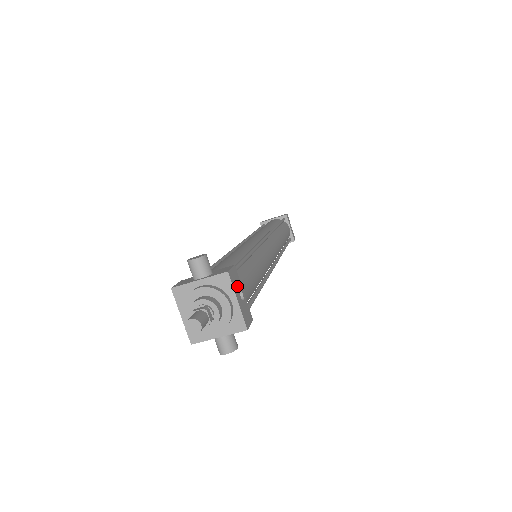
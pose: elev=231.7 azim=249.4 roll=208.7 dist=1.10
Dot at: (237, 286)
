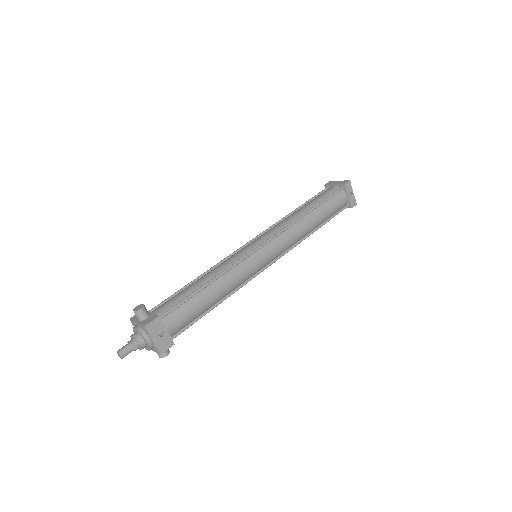
Dot at: (157, 330)
